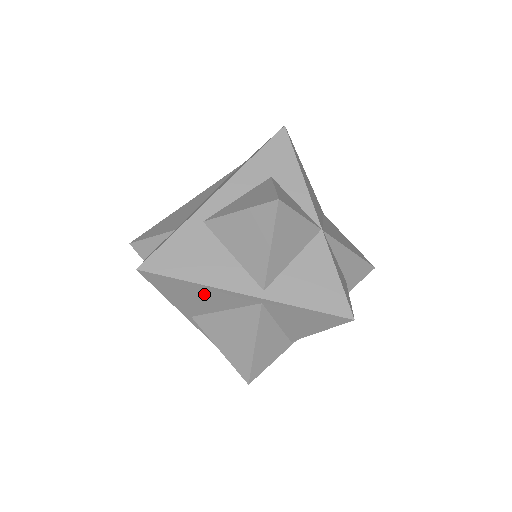
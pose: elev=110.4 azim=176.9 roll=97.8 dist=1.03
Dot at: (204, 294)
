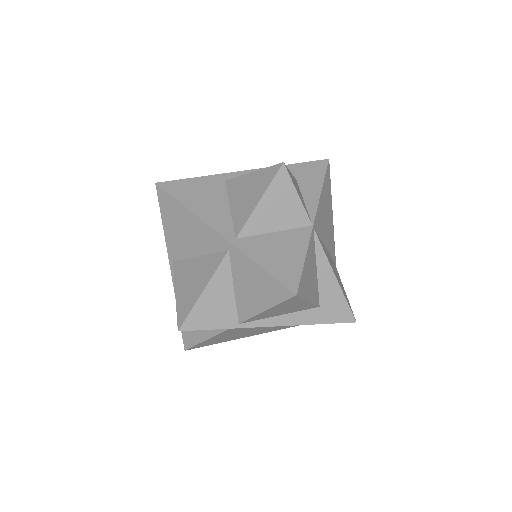
Dot at: (191, 227)
